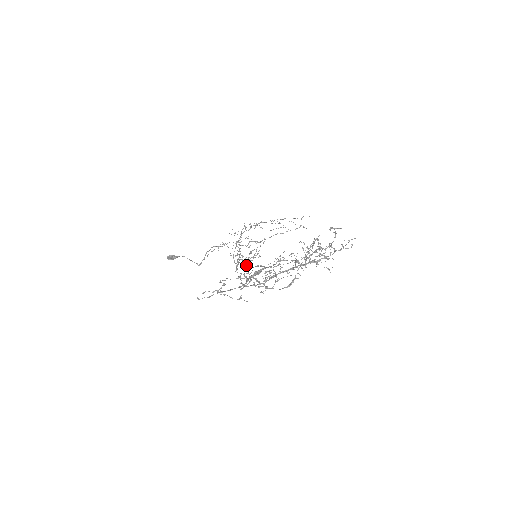
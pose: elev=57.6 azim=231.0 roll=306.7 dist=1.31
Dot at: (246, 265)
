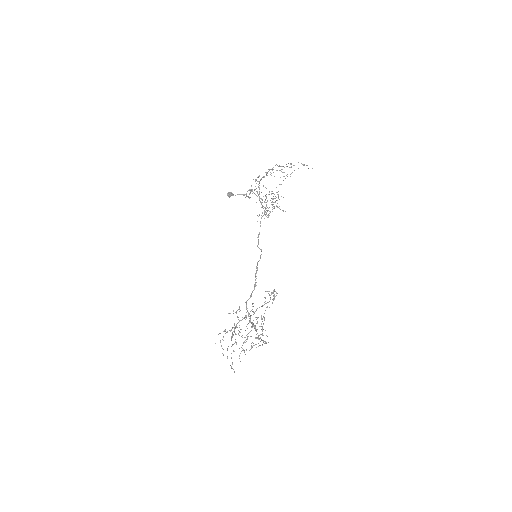
Dot at: occluded
